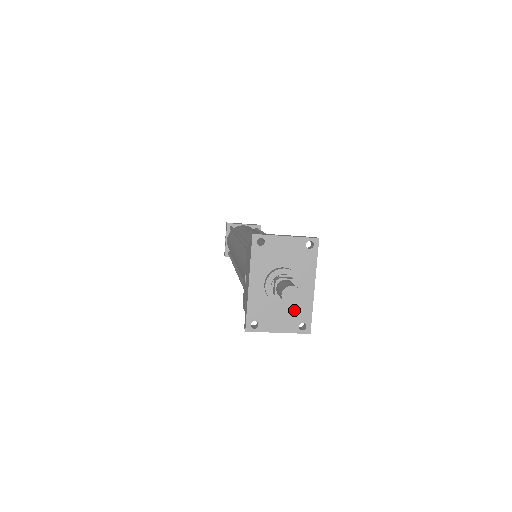
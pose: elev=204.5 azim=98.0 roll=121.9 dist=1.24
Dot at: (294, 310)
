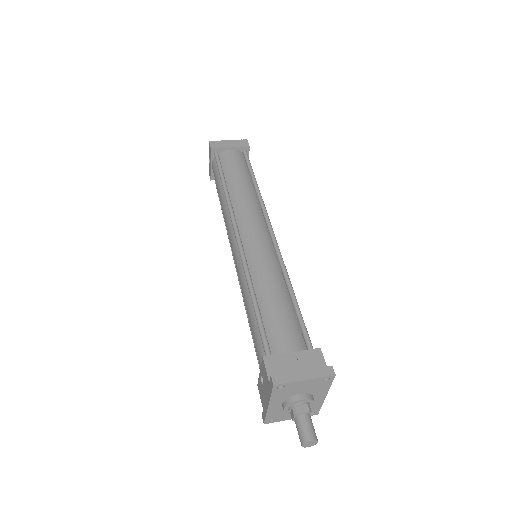
Dot at: occluded
